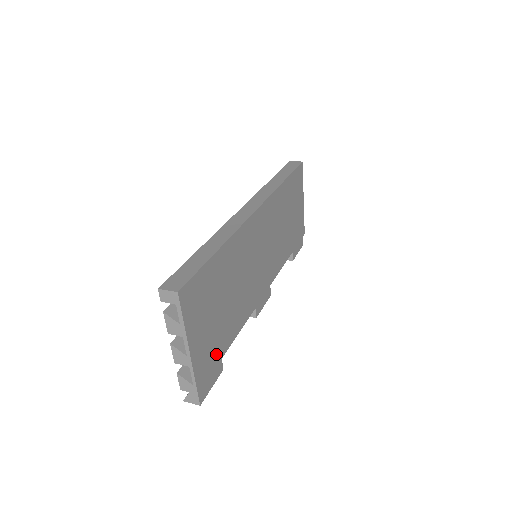
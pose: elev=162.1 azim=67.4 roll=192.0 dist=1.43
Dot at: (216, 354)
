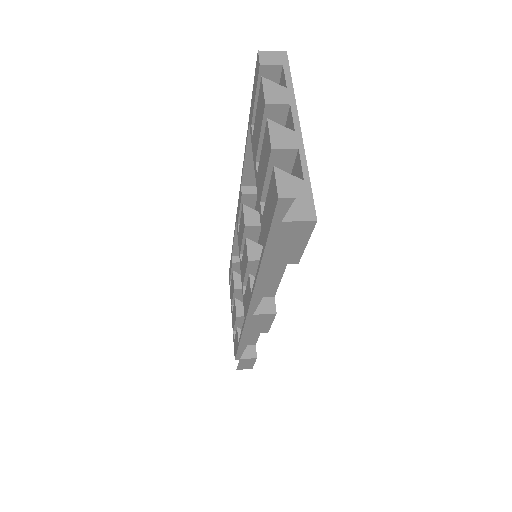
Dot at: occluded
